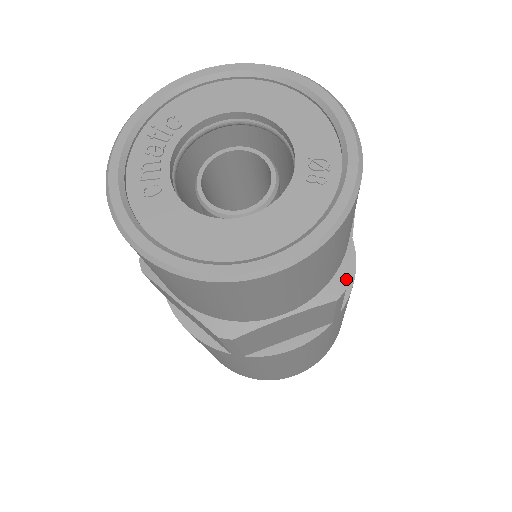
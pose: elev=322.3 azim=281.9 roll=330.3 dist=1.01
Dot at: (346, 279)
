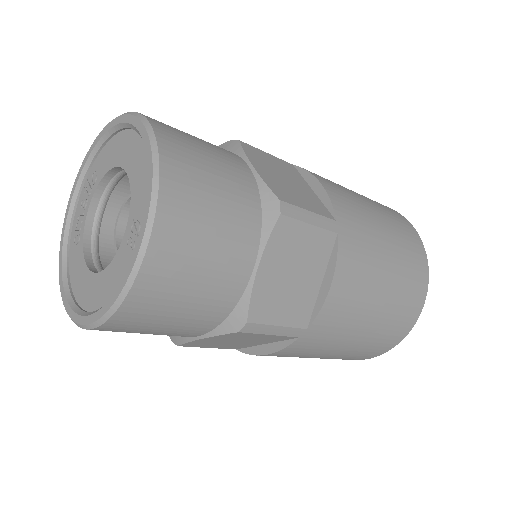
Dot at: (247, 313)
